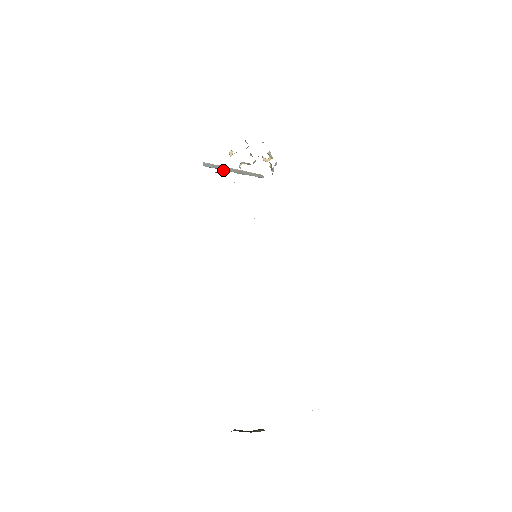
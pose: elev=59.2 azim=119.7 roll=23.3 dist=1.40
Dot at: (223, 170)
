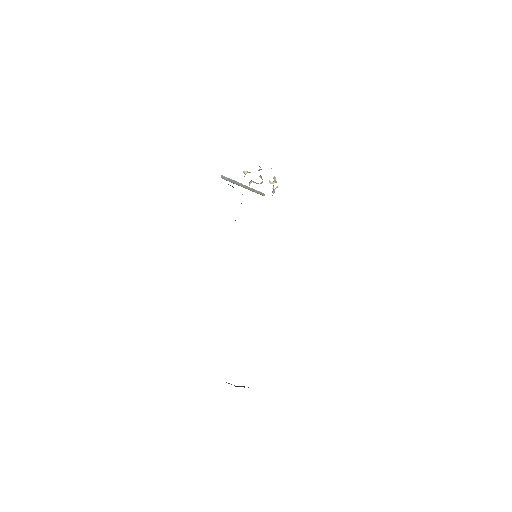
Dot at: (236, 184)
